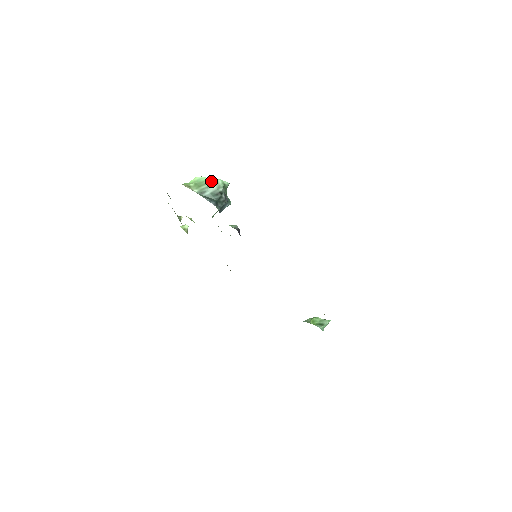
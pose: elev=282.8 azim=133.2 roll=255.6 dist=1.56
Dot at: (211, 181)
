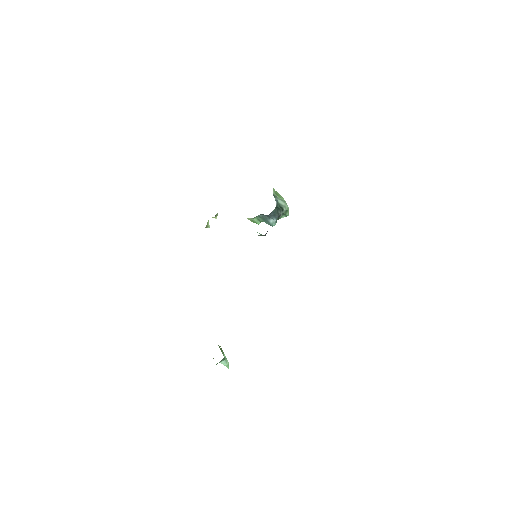
Dot at: occluded
